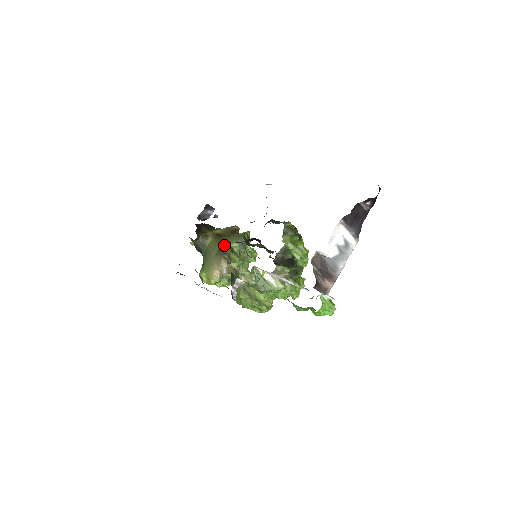
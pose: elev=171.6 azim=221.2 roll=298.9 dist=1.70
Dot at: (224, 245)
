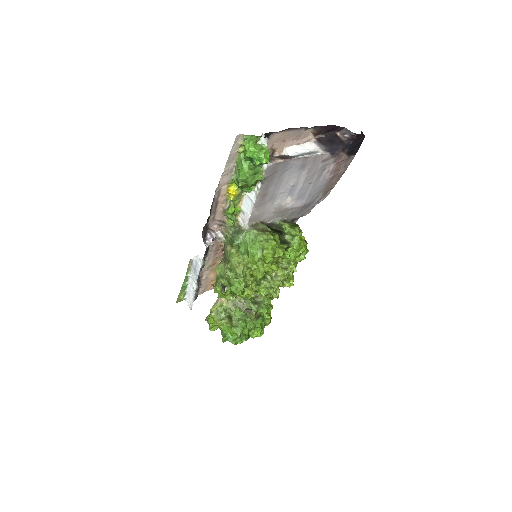
Dot at: occluded
